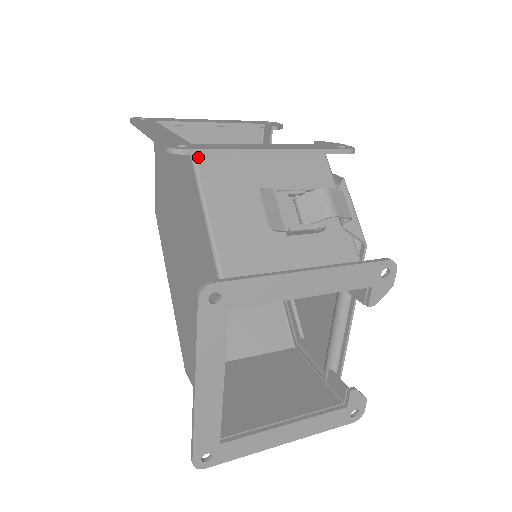
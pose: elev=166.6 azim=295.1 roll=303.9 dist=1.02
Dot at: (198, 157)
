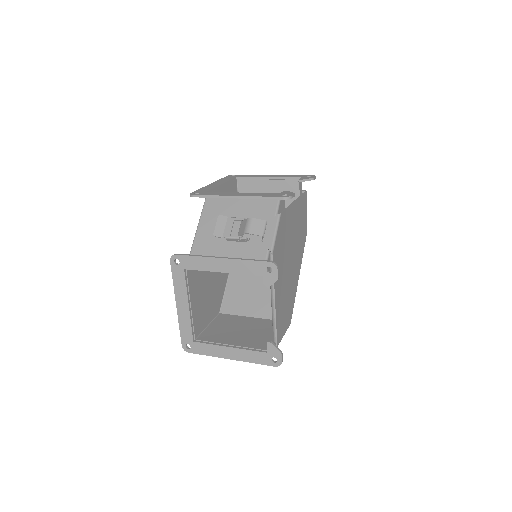
Dot at: (207, 198)
